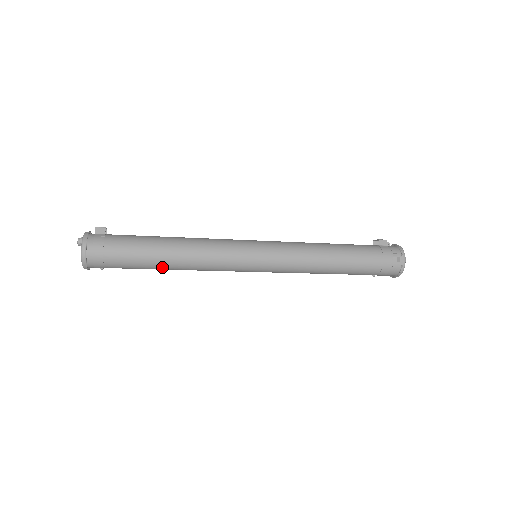
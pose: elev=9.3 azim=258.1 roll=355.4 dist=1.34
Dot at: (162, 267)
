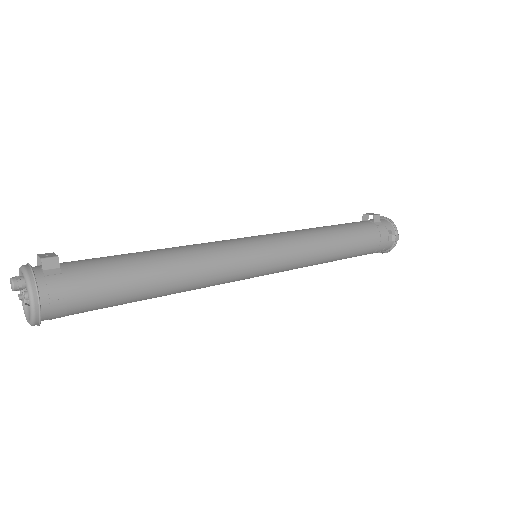
Dot at: (149, 298)
